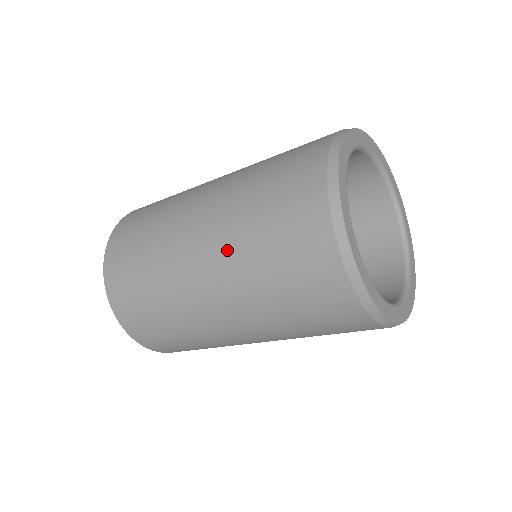
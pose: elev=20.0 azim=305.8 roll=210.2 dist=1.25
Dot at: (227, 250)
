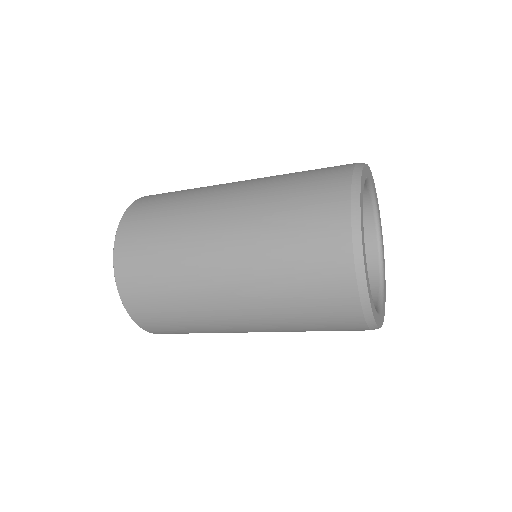
Dot at: (255, 279)
